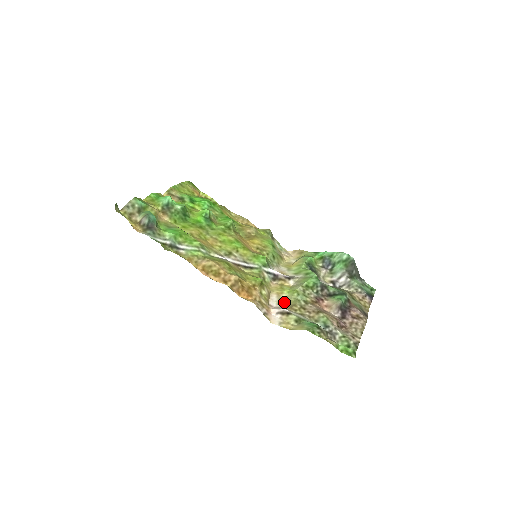
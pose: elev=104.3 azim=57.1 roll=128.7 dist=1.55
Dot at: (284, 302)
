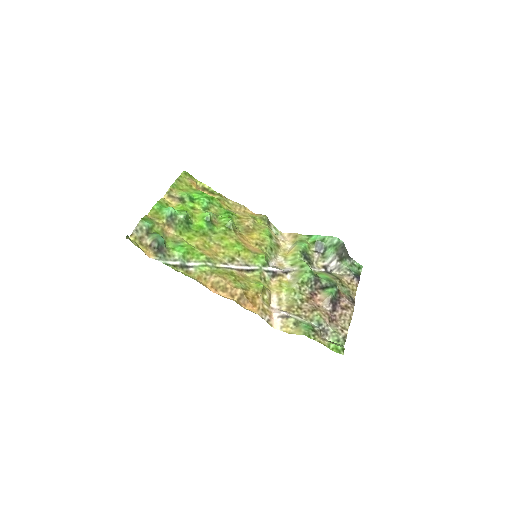
Dot at: (283, 302)
